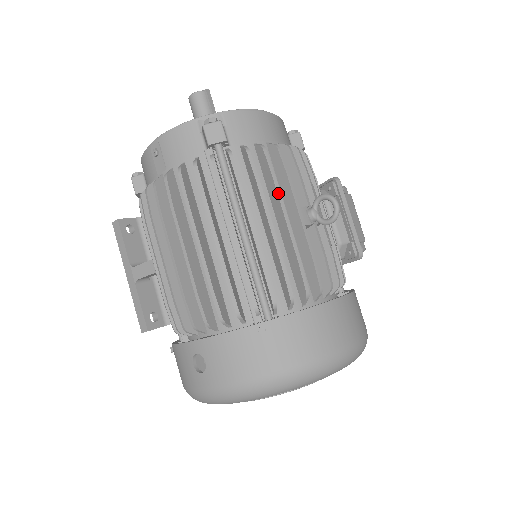
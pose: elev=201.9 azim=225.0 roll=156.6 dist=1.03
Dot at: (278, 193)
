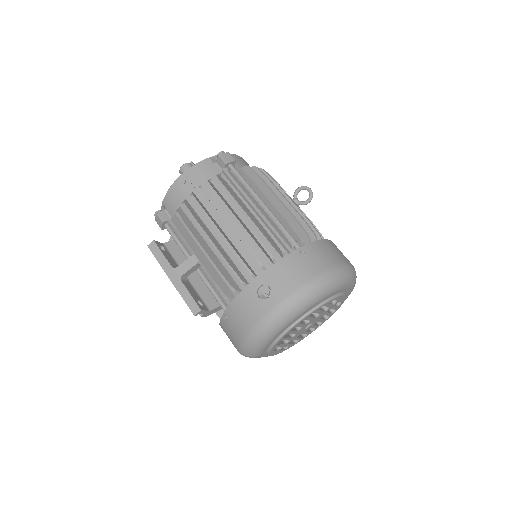
Dot at: (275, 186)
